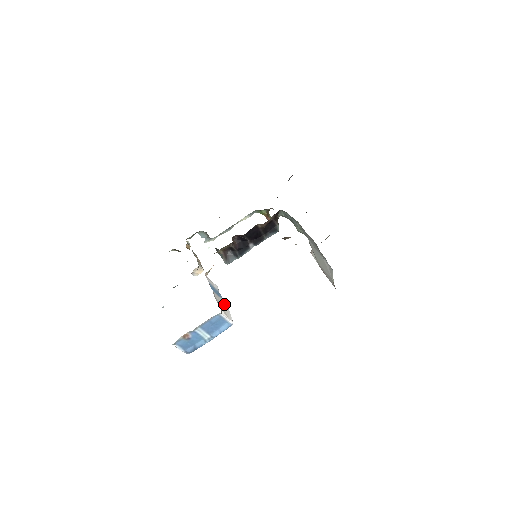
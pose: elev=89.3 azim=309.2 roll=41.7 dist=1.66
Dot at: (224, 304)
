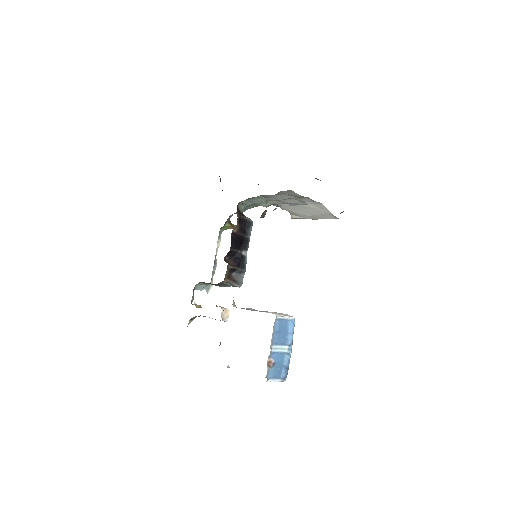
Dot at: (271, 312)
